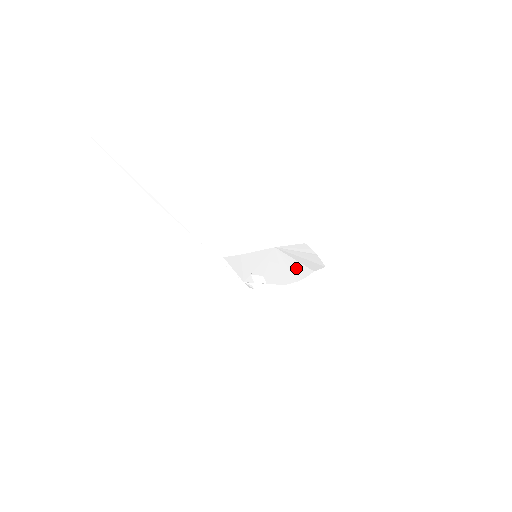
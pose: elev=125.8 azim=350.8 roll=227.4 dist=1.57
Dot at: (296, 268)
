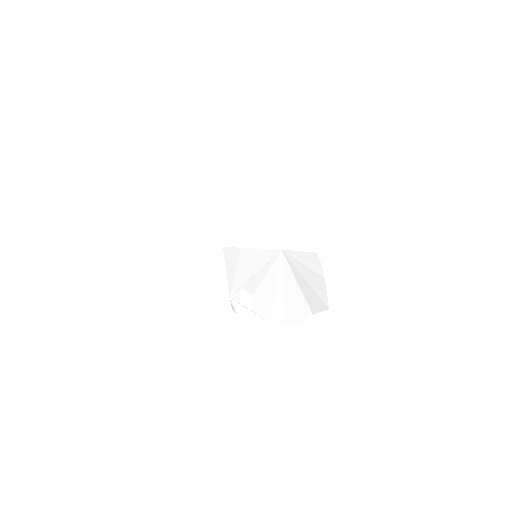
Dot at: (294, 298)
